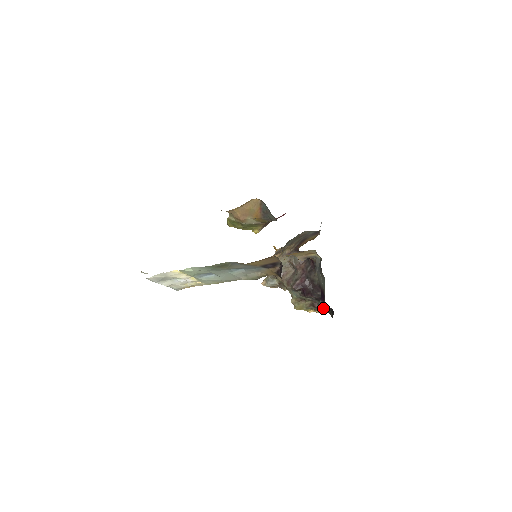
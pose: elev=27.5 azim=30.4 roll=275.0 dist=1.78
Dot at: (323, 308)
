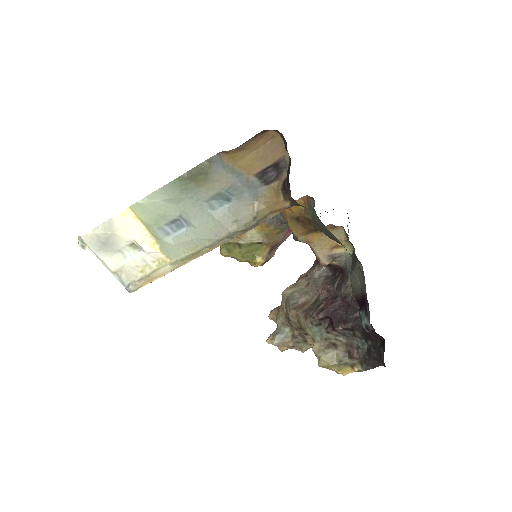
Dot at: (366, 320)
